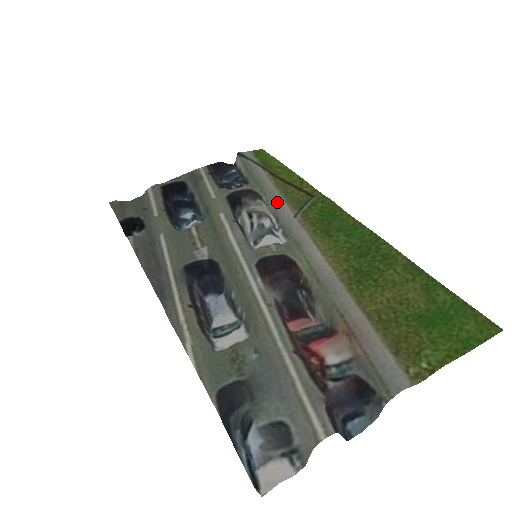
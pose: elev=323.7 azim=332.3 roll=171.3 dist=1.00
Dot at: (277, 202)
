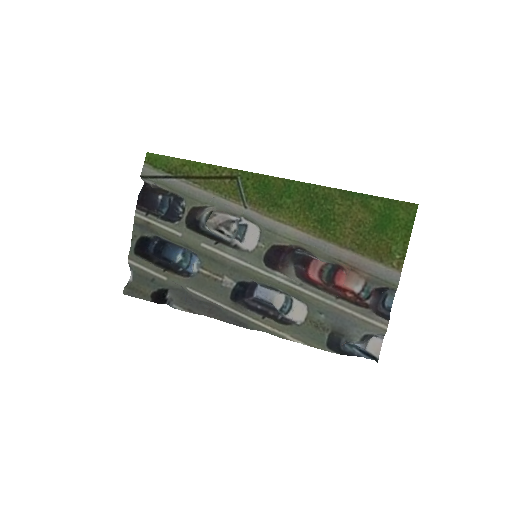
Dot at: (221, 203)
